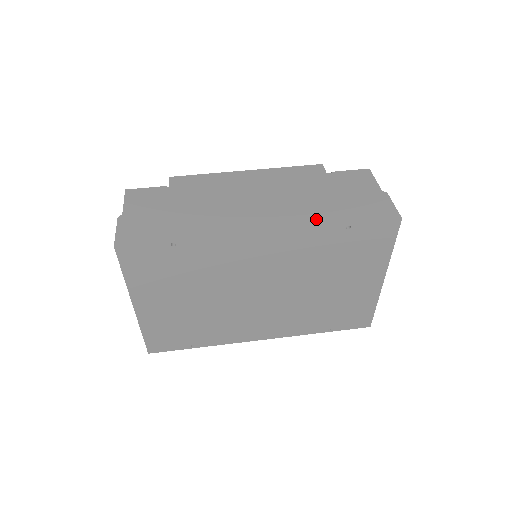
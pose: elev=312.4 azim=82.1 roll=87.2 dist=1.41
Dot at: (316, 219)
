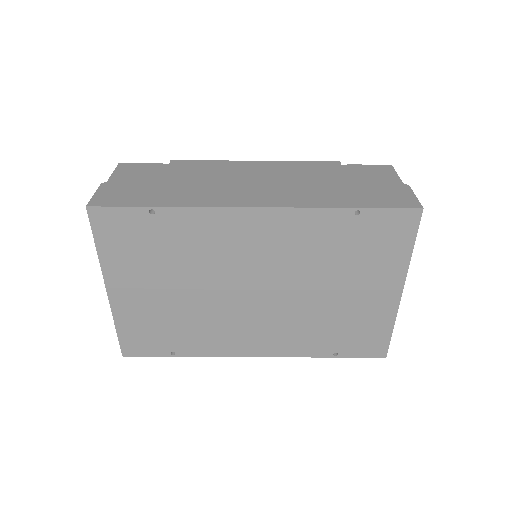
Dot at: (320, 201)
